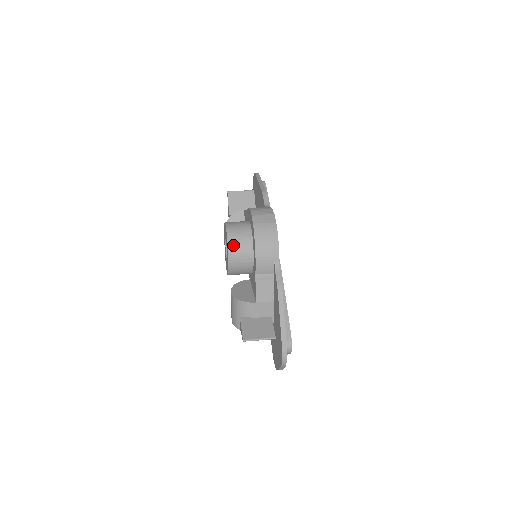
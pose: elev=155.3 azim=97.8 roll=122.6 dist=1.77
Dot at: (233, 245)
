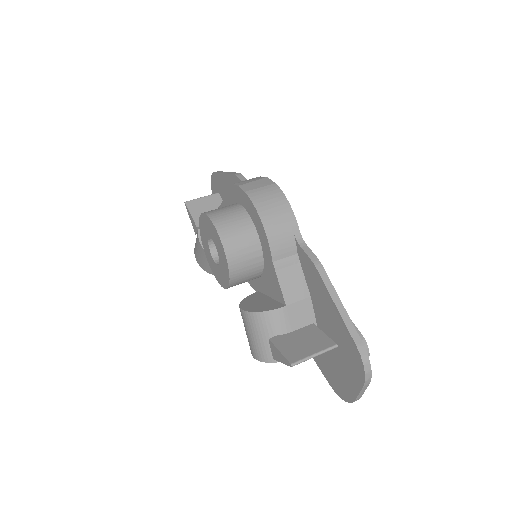
Dot at: (226, 231)
